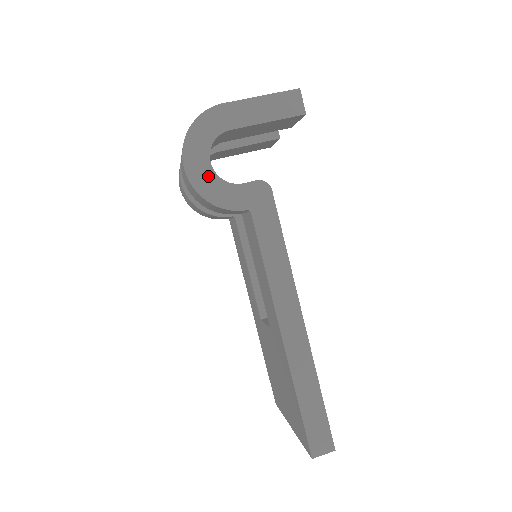
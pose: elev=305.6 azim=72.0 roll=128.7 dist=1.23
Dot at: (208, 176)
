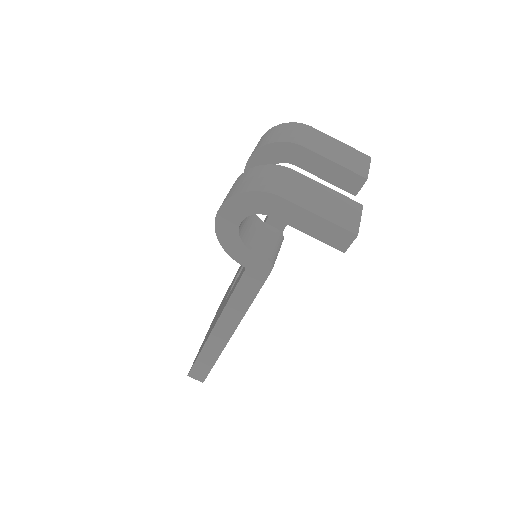
Dot at: (231, 230)
